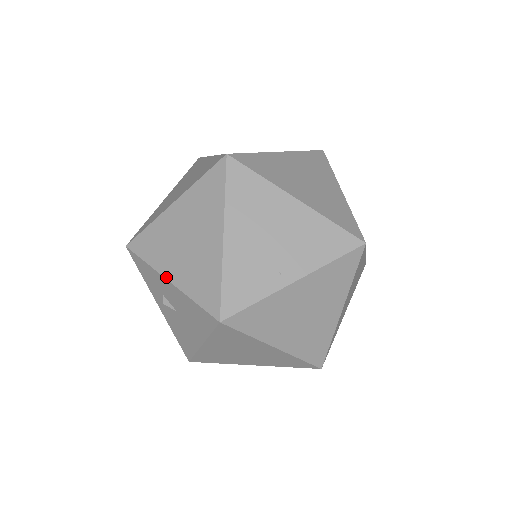
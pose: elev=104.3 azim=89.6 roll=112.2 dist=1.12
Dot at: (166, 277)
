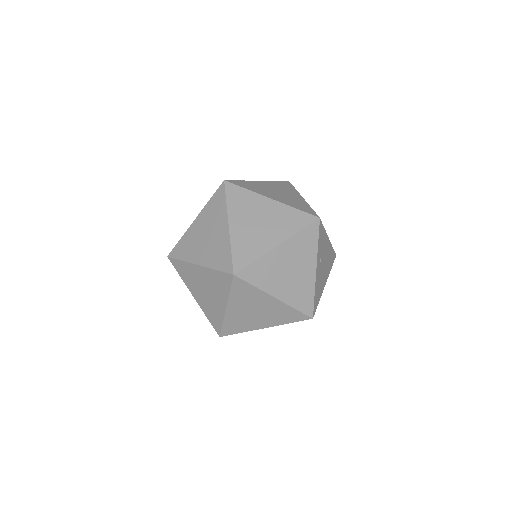
Dot at: (192, 295)
